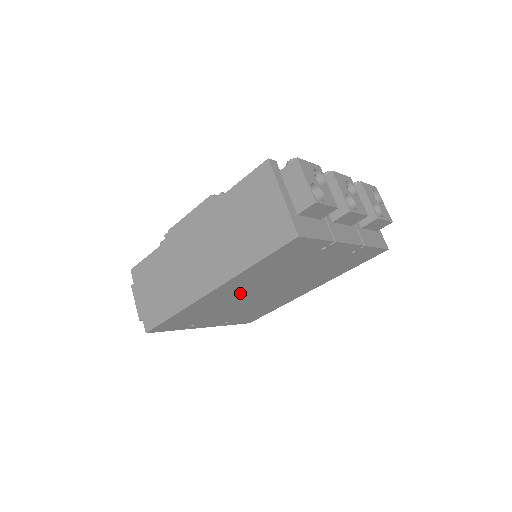
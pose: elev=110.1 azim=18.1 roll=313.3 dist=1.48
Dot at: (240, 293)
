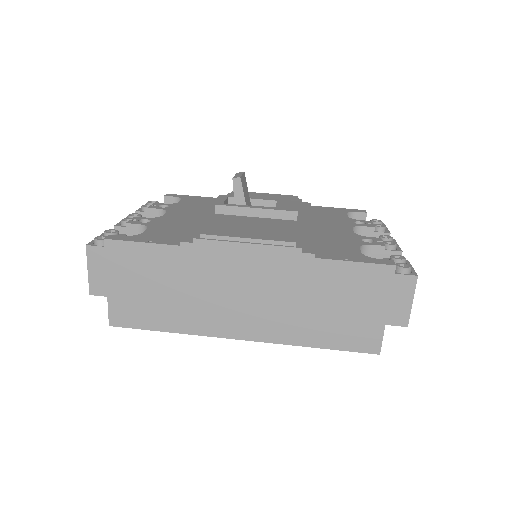
Dot at: occluded
